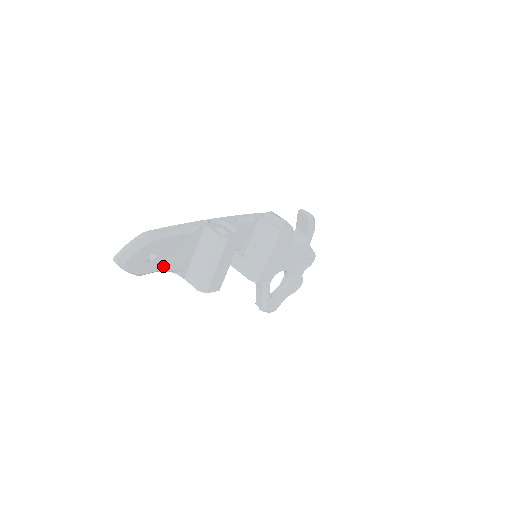
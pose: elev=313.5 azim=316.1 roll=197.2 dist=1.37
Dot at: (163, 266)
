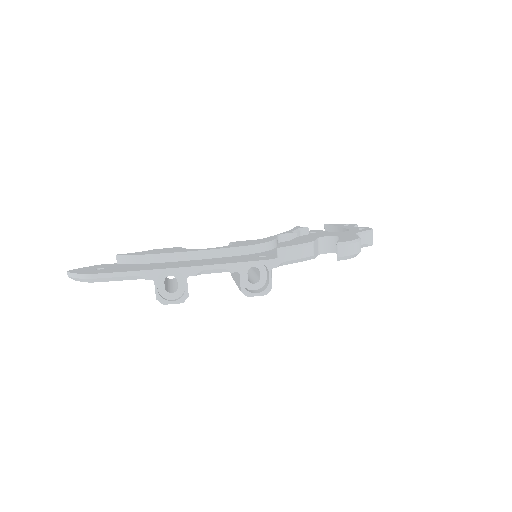
Dot at: occluded
